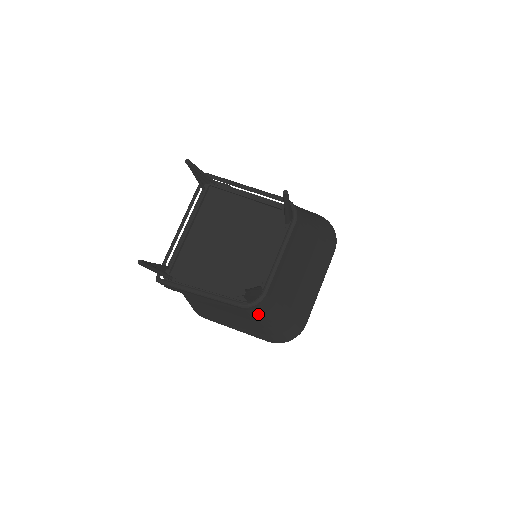
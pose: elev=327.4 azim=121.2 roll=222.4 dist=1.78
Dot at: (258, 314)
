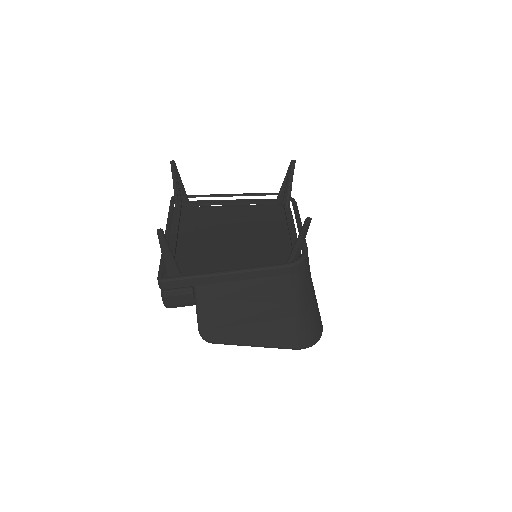
Dot at: (299, 283)
